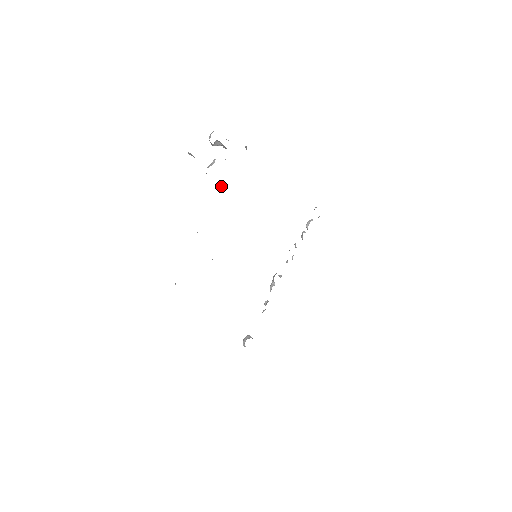
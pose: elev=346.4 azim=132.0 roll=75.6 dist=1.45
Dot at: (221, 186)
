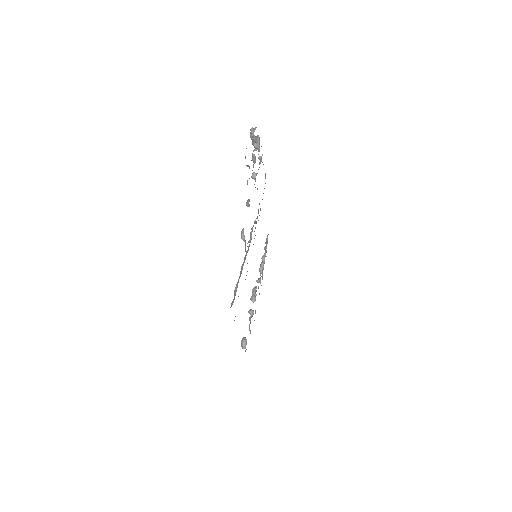
Dot at: (255, 174)
